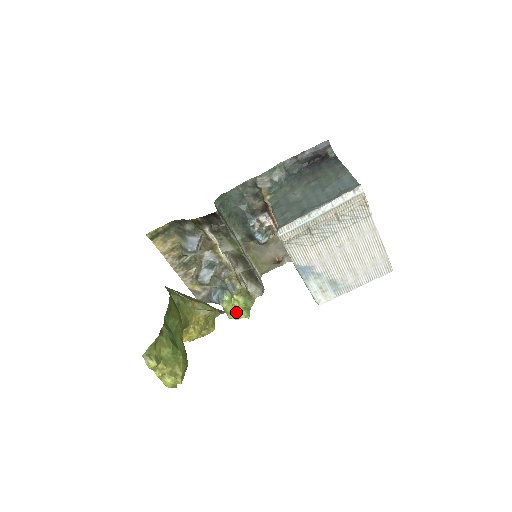
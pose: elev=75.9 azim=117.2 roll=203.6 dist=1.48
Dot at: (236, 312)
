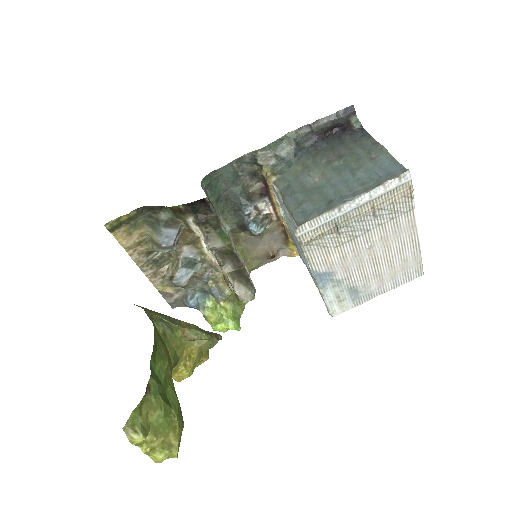
Dot at: (223, 323)
